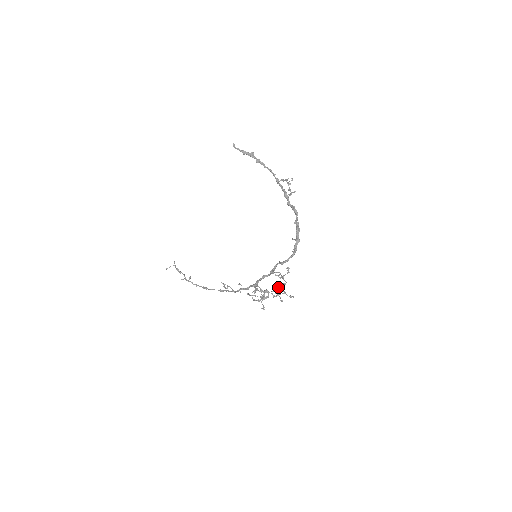
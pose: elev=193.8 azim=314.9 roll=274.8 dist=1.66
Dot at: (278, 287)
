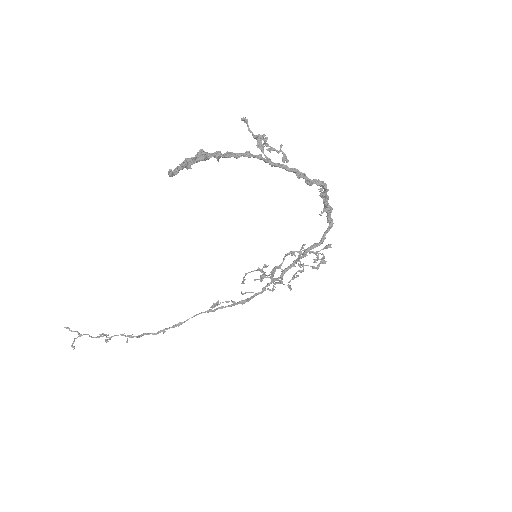
Dot at: (318, 267)
